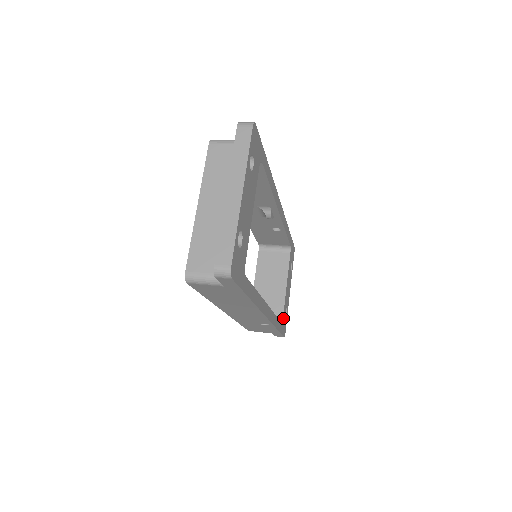
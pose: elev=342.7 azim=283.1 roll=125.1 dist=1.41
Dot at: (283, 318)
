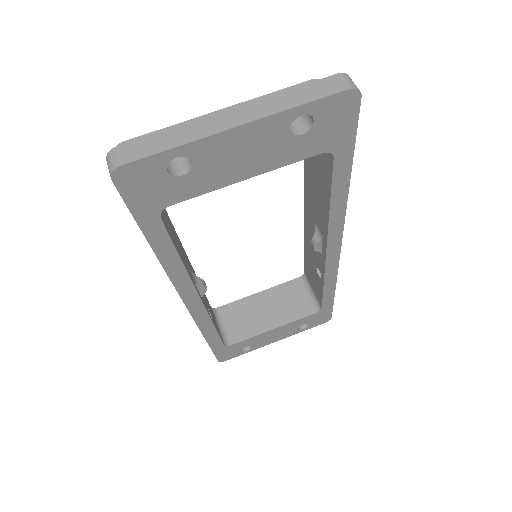
Dot at: (233, 346)
